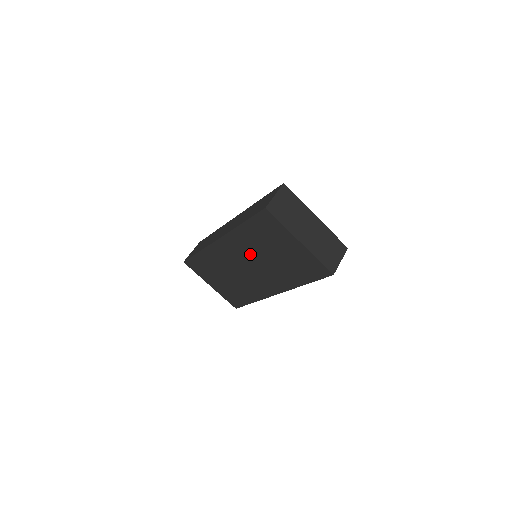
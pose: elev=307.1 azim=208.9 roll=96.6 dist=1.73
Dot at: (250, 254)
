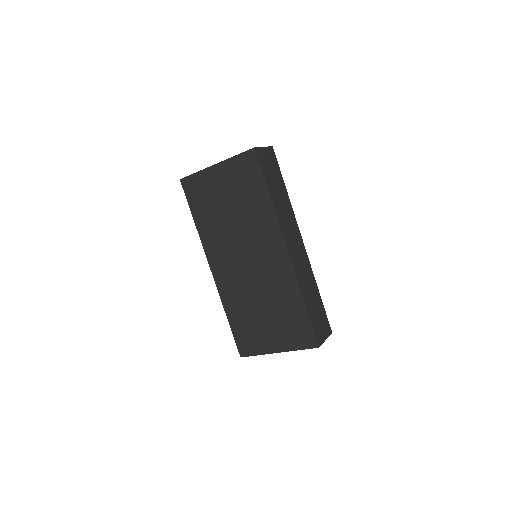
Dot at: (229, 241)
